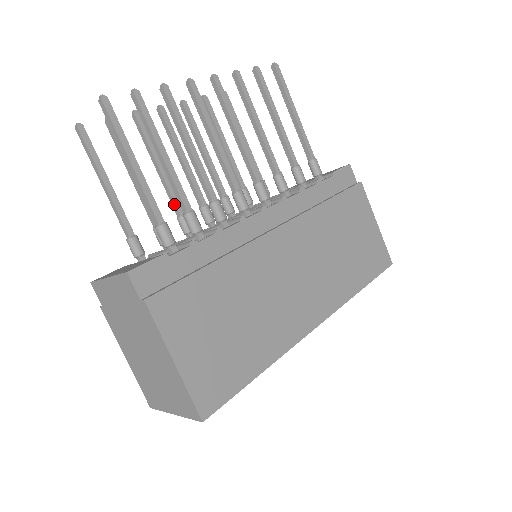
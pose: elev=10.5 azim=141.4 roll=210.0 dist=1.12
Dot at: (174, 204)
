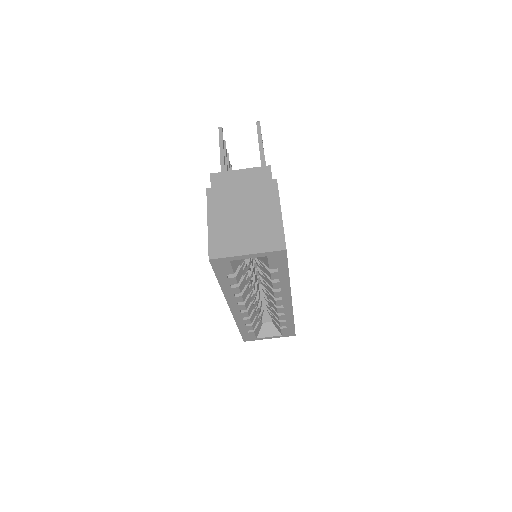
Dot at: occluded
